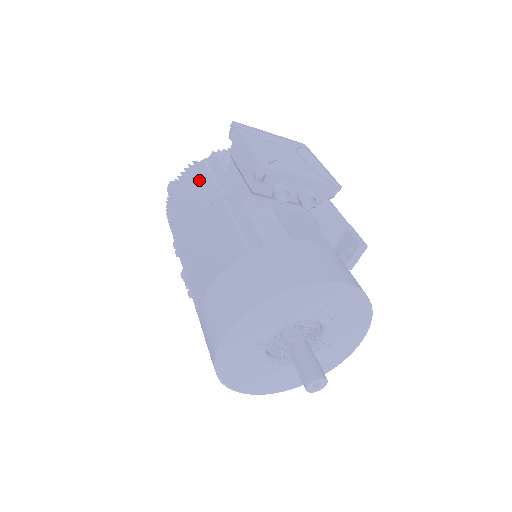
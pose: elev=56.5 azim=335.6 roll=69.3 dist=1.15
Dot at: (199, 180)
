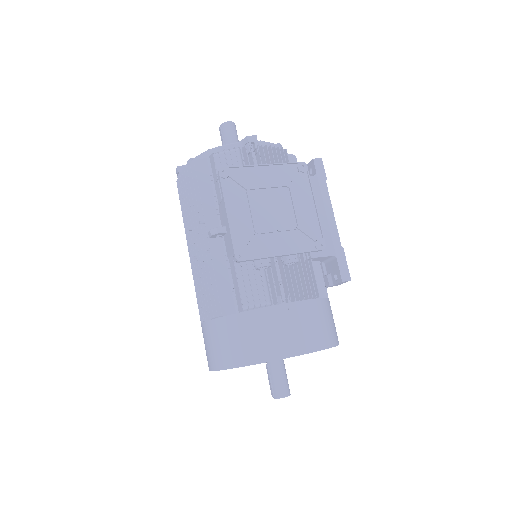
Dot at: (199, 190)
